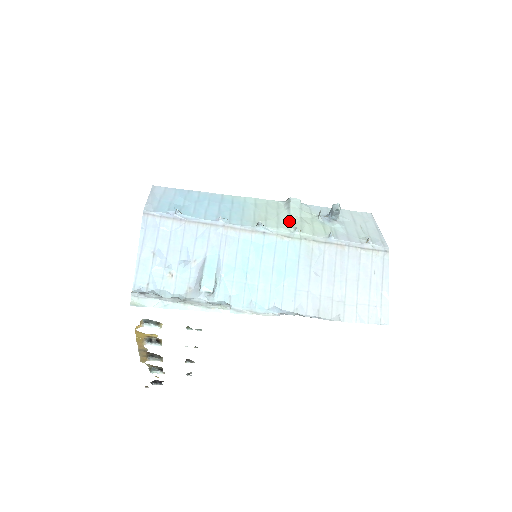
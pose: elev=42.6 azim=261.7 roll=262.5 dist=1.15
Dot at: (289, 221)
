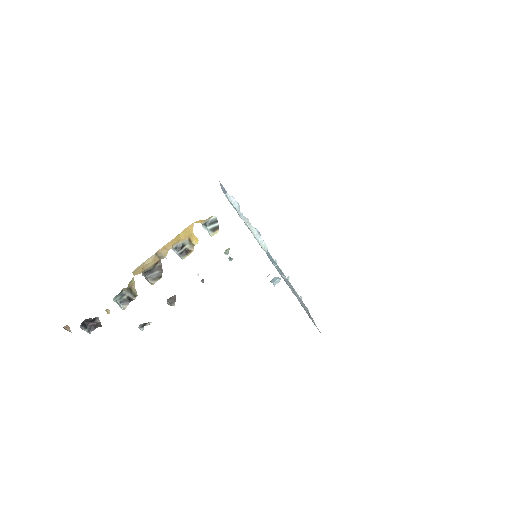
Dot at: occluded
